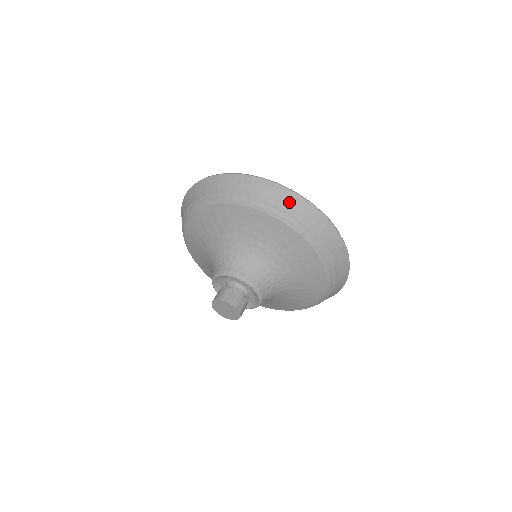
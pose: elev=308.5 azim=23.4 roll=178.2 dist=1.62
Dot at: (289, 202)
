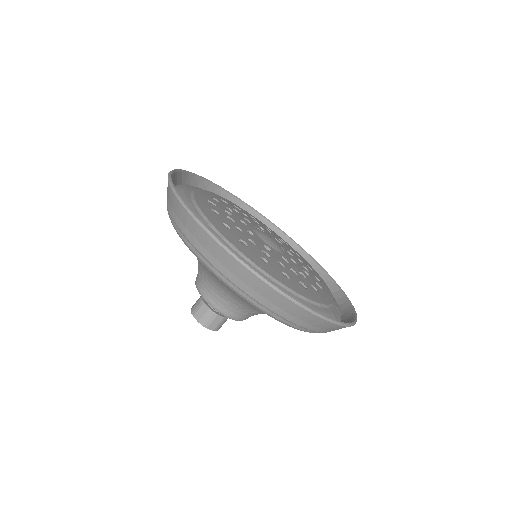
Dot at: (235, 272)
